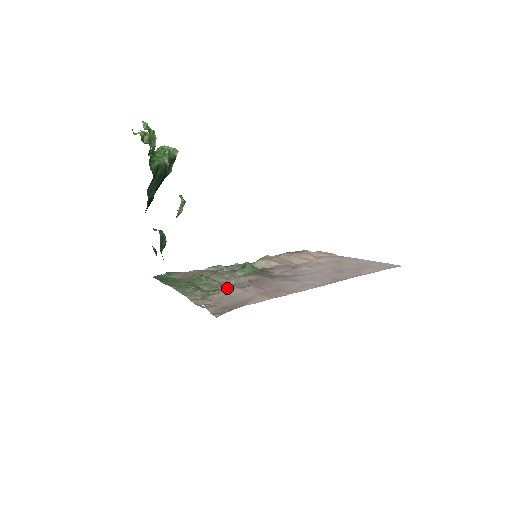
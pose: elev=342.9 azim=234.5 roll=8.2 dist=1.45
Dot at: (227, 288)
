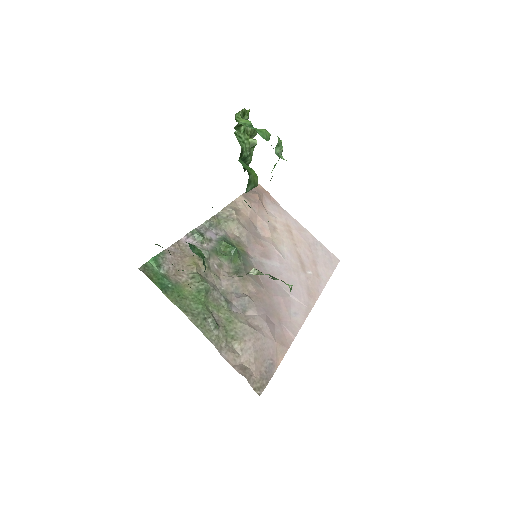
Dot at: (231, 306)
